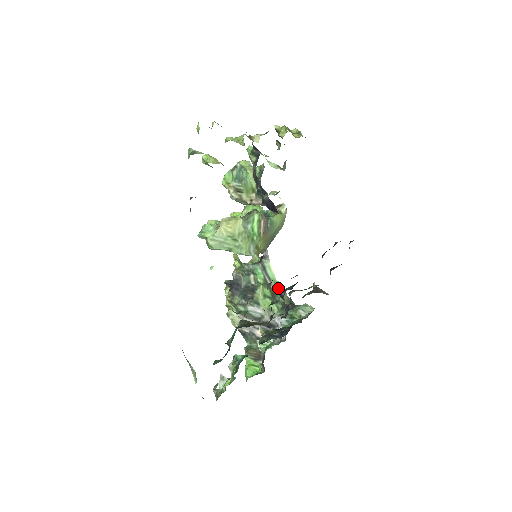
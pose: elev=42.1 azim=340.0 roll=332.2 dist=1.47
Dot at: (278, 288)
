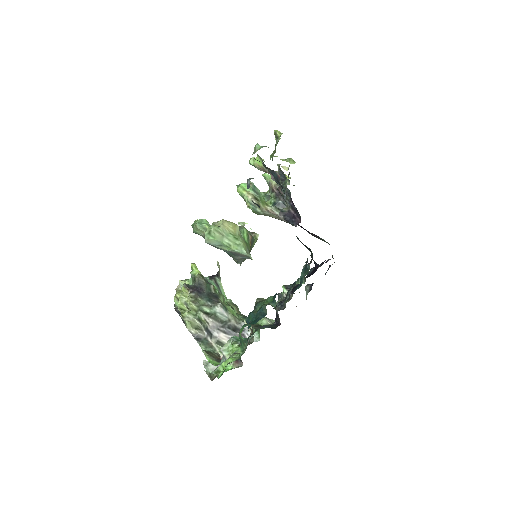
Dot at: (231, 304)
